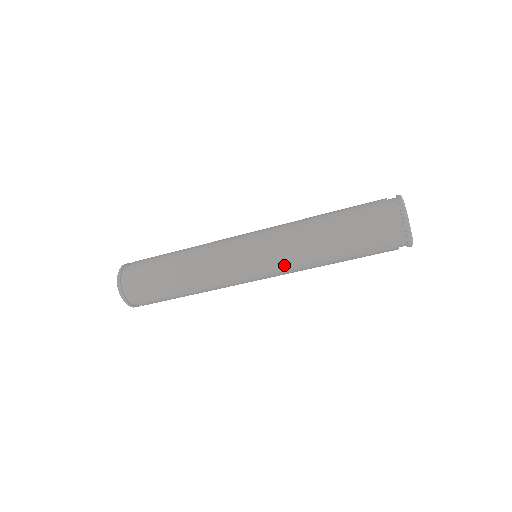
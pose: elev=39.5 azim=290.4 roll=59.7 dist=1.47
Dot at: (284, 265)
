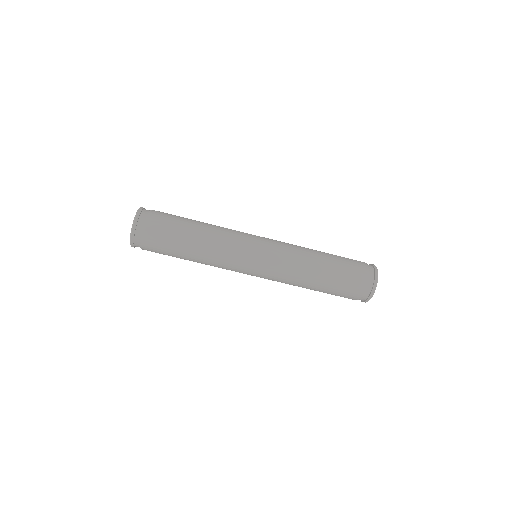
Dot at: (278, 276)
